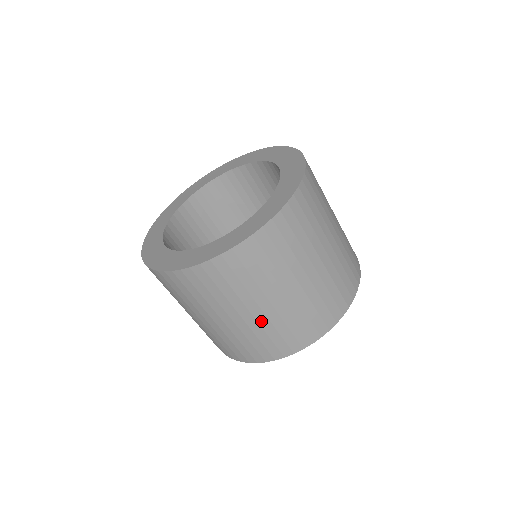
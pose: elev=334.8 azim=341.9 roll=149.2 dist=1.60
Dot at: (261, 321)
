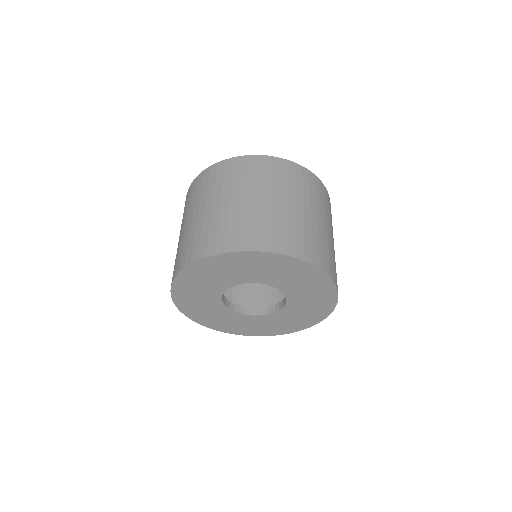
Dot at: (298, 217)
